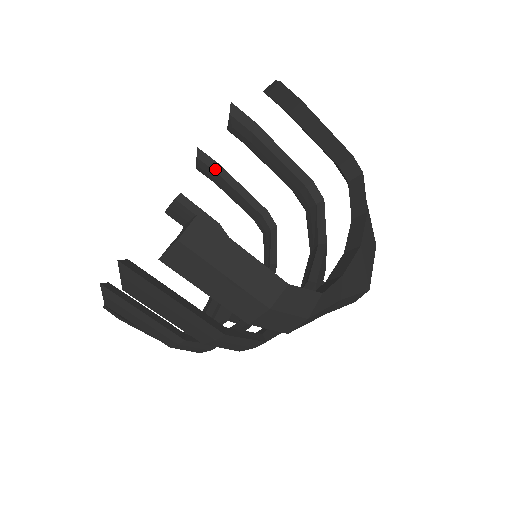
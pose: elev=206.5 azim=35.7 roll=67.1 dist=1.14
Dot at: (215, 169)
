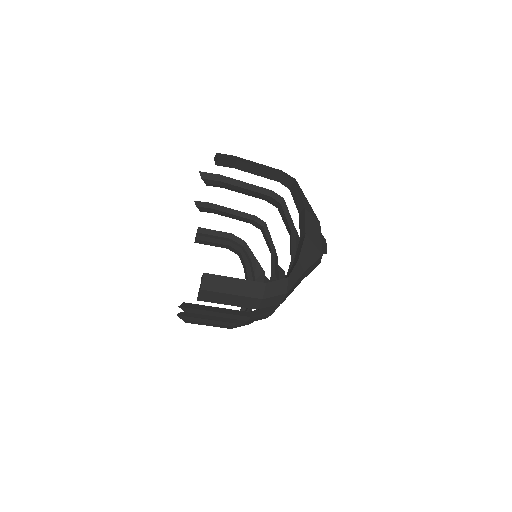
Dot at: (211, 207)
